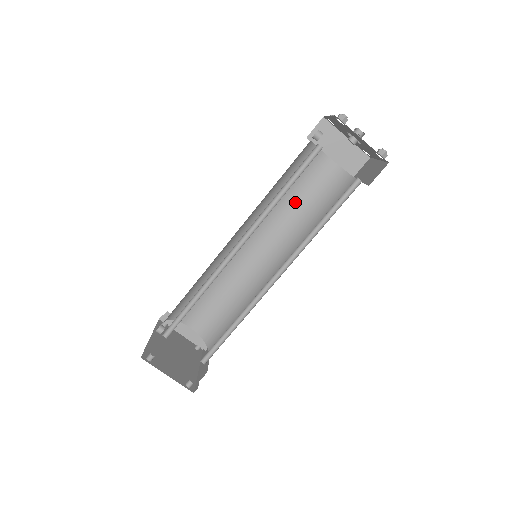
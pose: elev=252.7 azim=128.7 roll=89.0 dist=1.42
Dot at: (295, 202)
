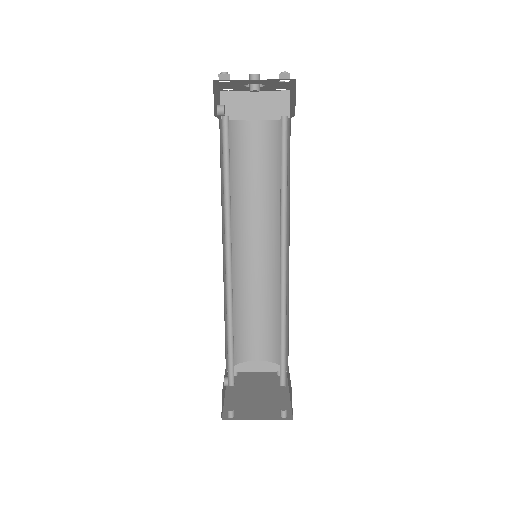
Dot at: (257, 183)
